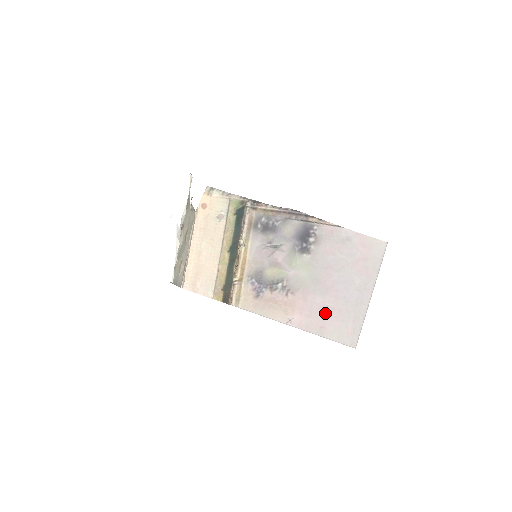
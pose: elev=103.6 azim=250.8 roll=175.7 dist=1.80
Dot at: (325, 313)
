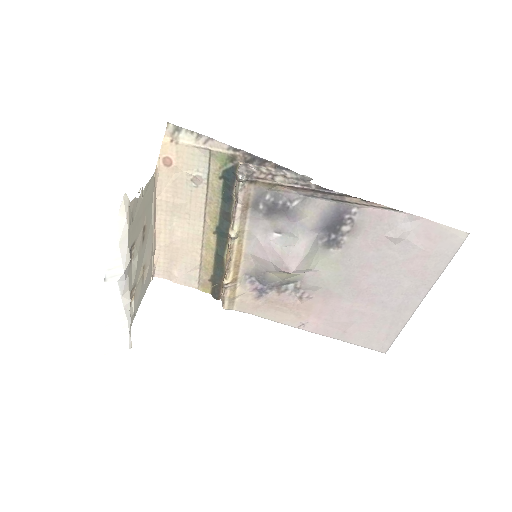
Dot at: (352, 318)
